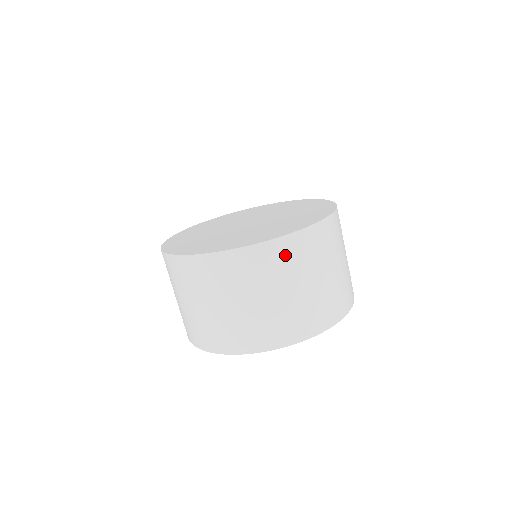
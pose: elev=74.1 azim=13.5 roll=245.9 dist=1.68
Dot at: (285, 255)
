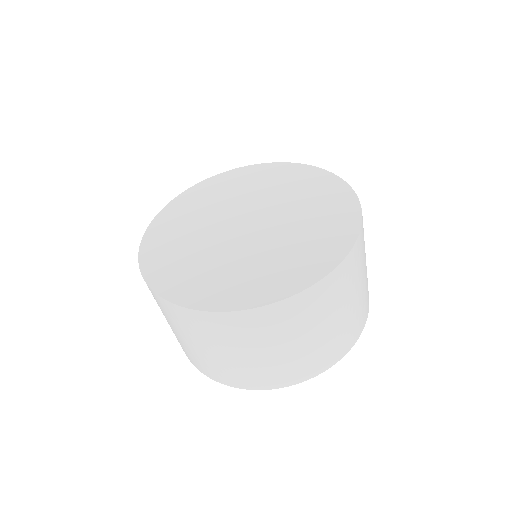
Dot at: (318, 300)
